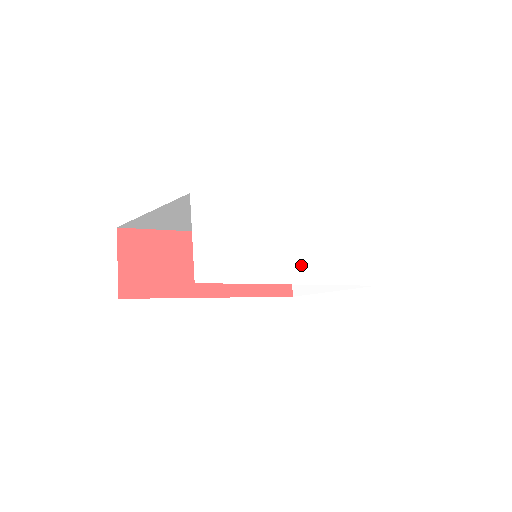
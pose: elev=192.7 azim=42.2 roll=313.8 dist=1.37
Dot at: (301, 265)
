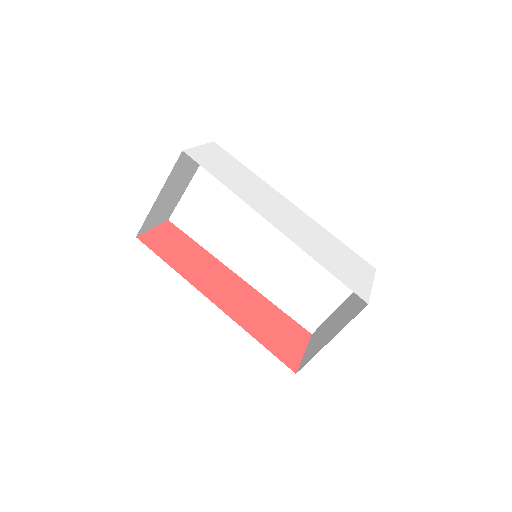
Dot at: (279, 220)
